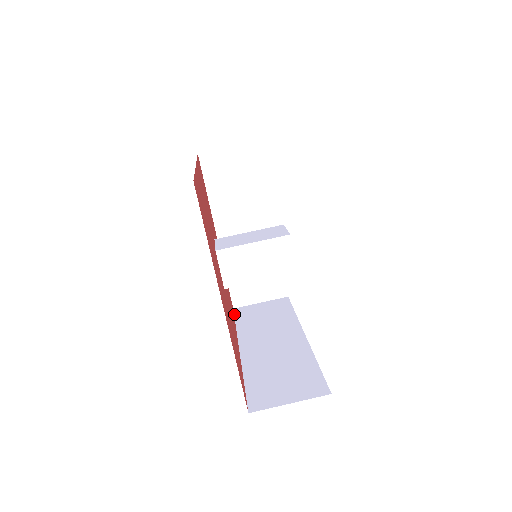
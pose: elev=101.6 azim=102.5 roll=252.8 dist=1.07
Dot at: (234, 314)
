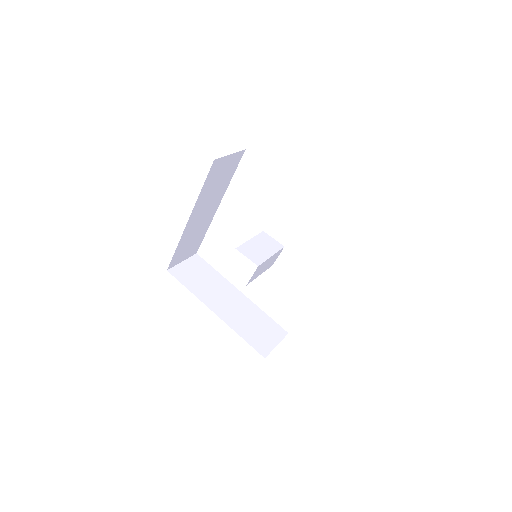
Dot at: occluded
